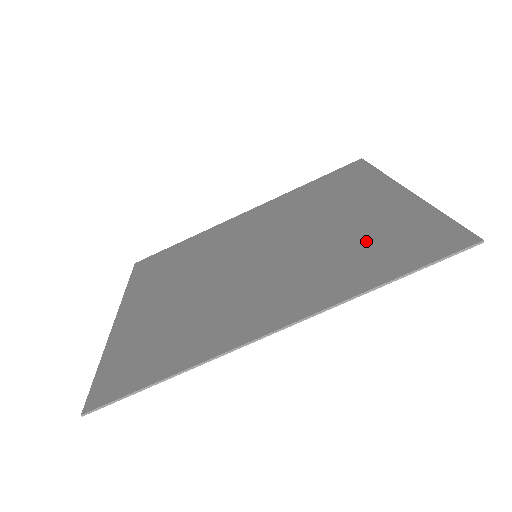
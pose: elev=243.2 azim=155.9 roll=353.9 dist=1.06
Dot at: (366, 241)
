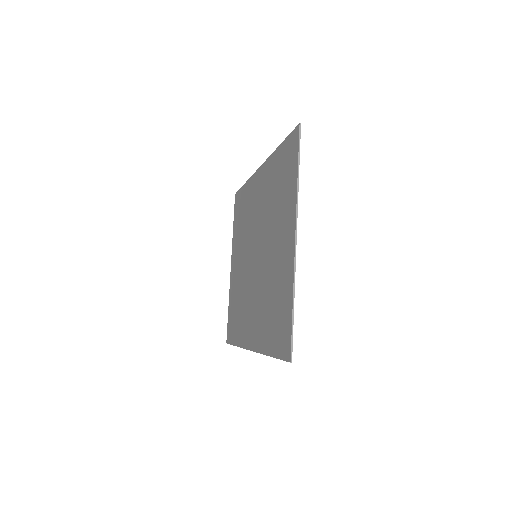
Dot at: (274, 301)
